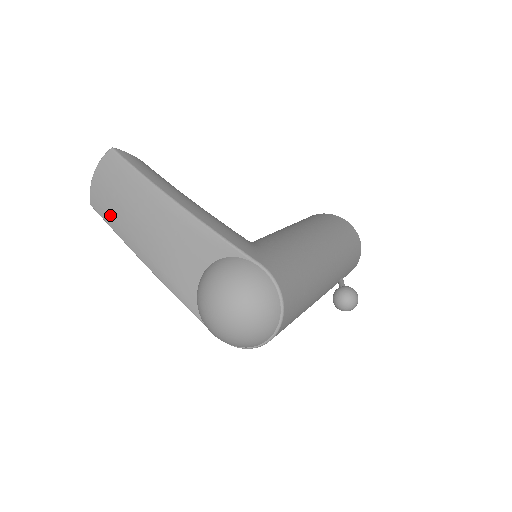
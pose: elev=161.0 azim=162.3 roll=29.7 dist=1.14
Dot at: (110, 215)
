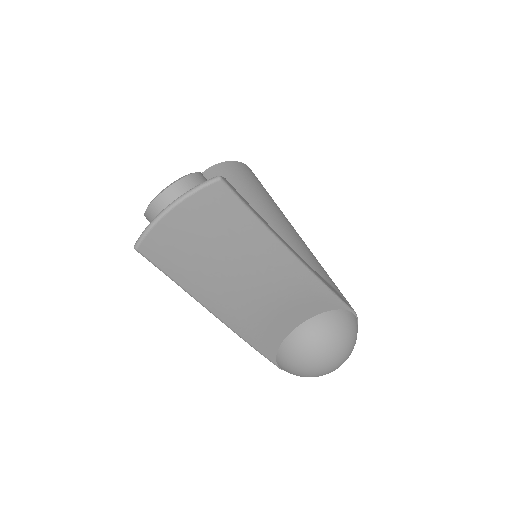
Dot at: (186, 270)
